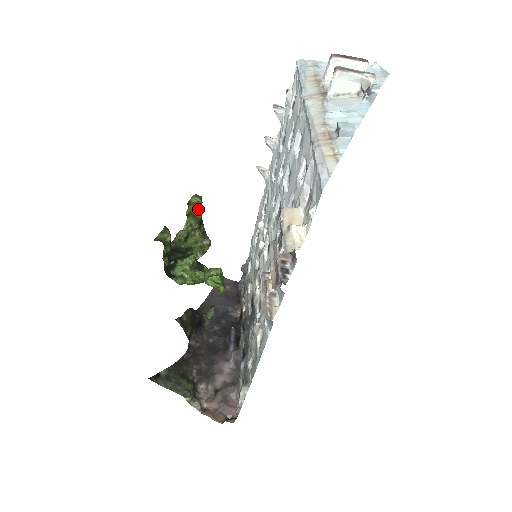
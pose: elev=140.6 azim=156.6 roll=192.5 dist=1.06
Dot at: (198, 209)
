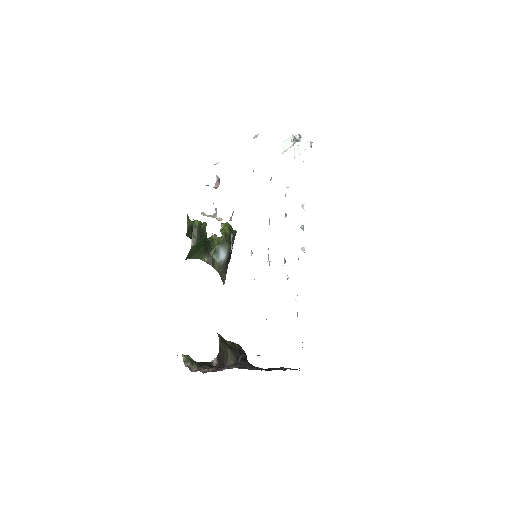
Dot at: (227, 229)
